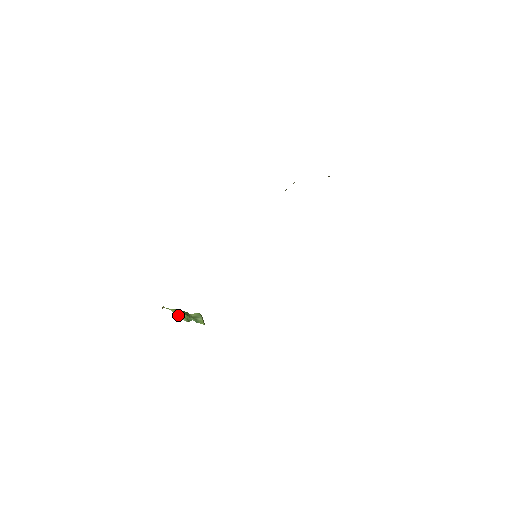
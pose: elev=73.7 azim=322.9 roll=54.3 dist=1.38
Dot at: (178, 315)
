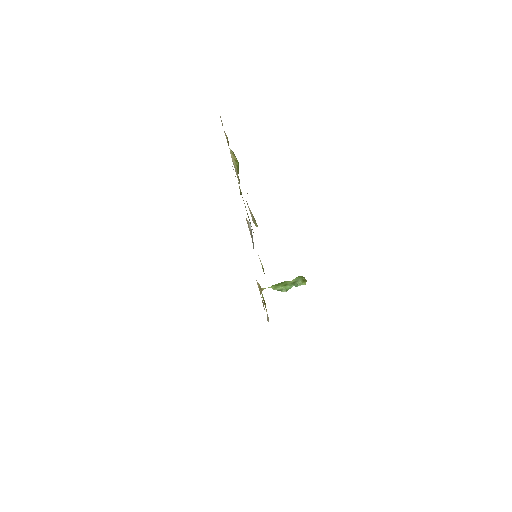
Dot at: (277, 290)
